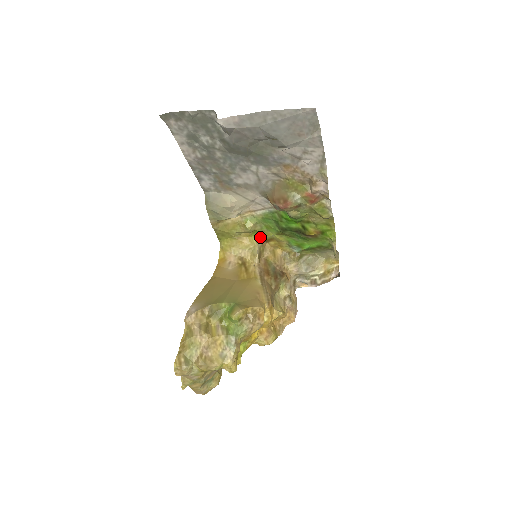
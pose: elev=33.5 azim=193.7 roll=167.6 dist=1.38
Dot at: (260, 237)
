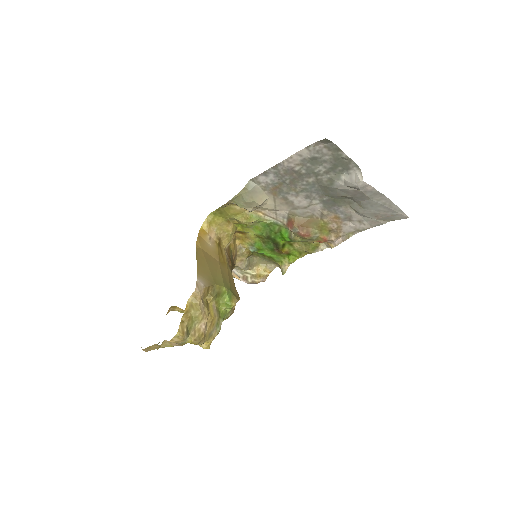
Dot at: (239, 228)
